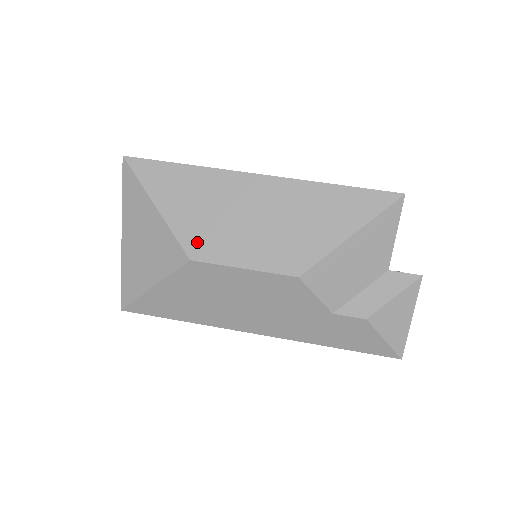
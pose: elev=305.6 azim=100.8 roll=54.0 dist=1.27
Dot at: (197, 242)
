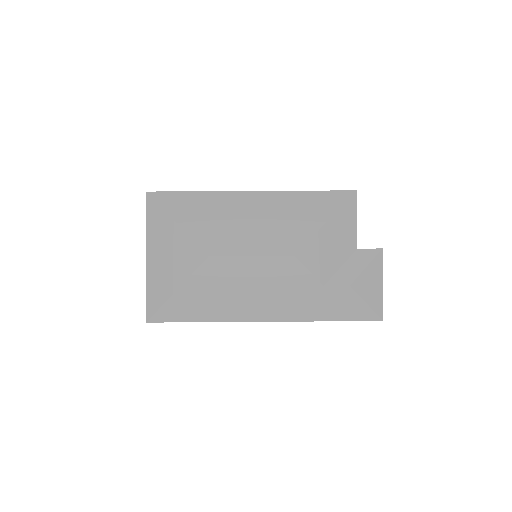
Dot at: (212, 243)
